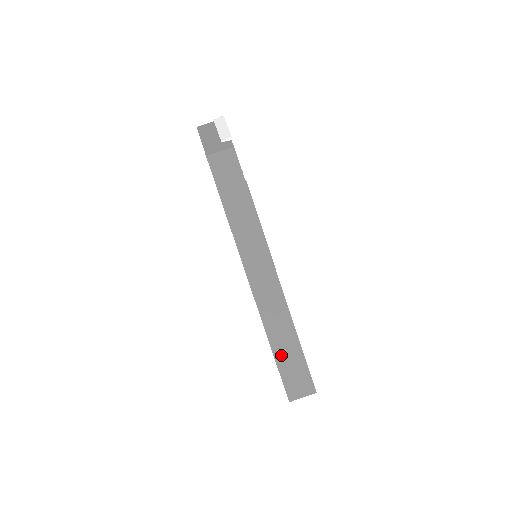
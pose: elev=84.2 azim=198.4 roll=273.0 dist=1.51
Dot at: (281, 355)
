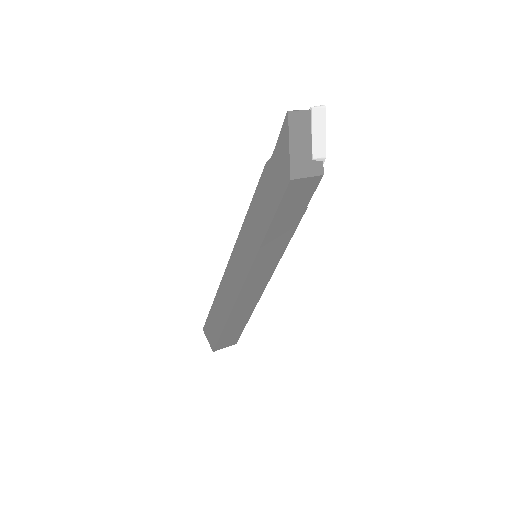
Dot at: (229, 328)
